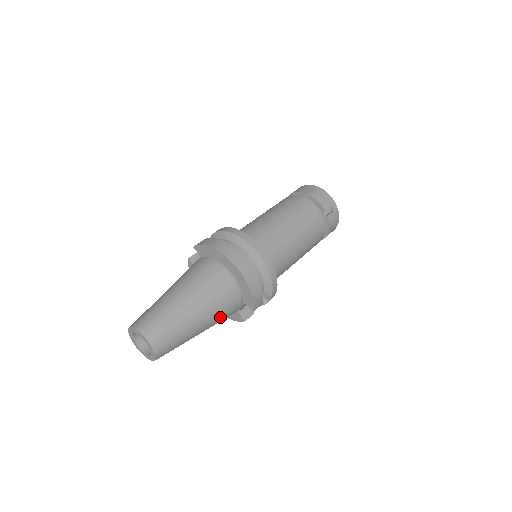
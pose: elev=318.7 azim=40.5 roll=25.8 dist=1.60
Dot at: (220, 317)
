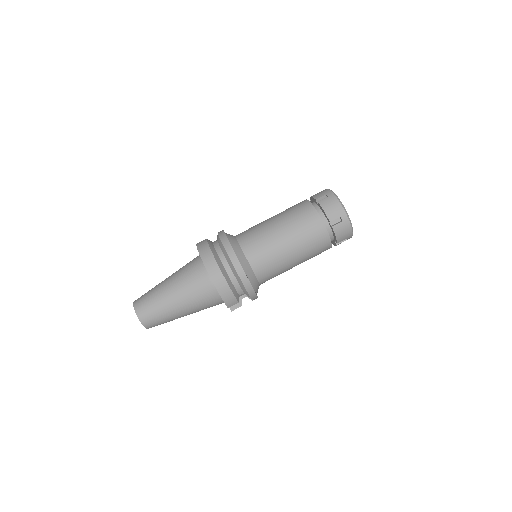
Dot at: (201, 307)
